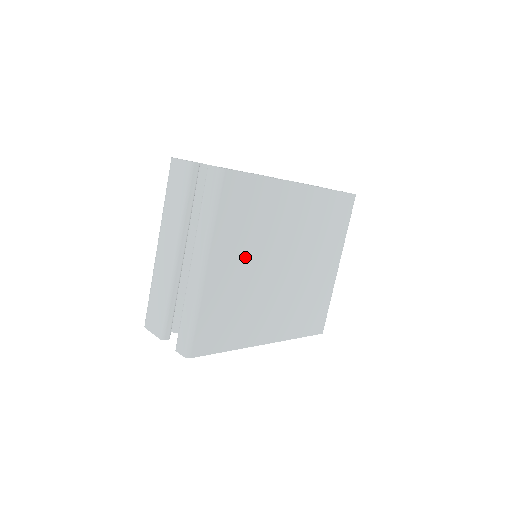
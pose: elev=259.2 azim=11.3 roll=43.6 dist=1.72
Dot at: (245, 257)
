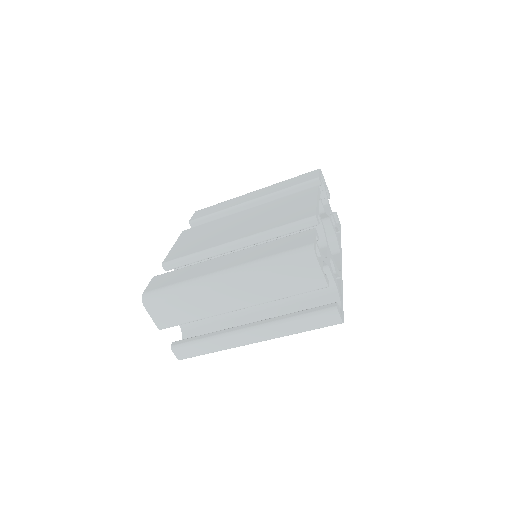
Dot at: occluded
